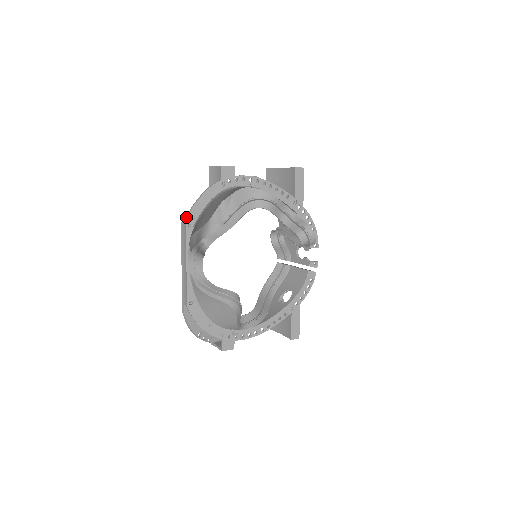
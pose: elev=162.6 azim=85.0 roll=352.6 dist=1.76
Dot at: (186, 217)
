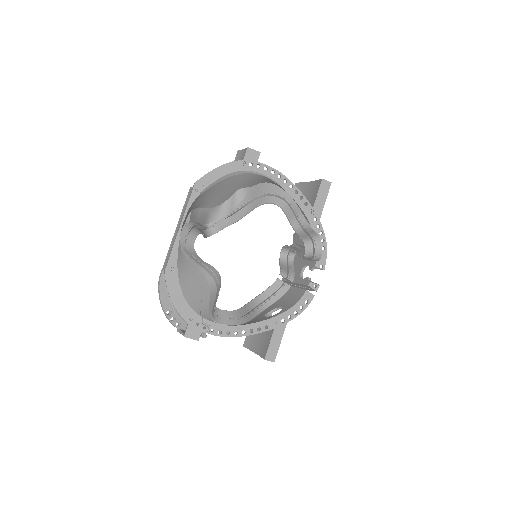
Dot at: (196, 181)
